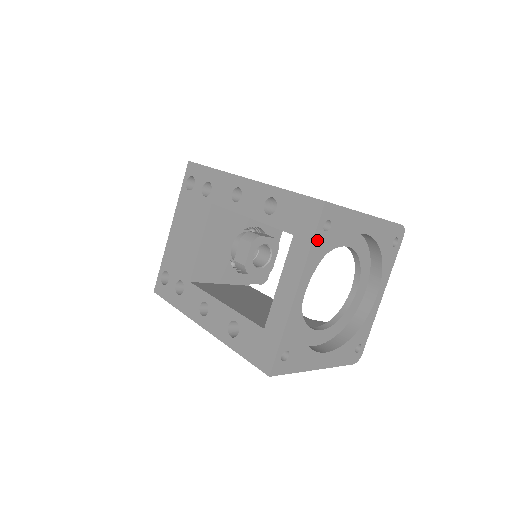
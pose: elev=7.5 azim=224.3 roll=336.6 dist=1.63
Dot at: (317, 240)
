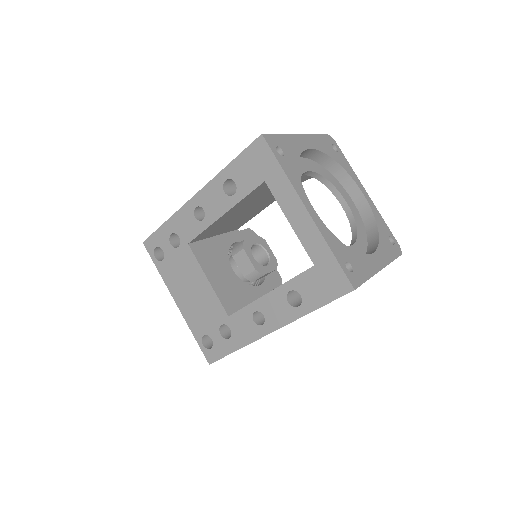
Dot at: (283, 165)
